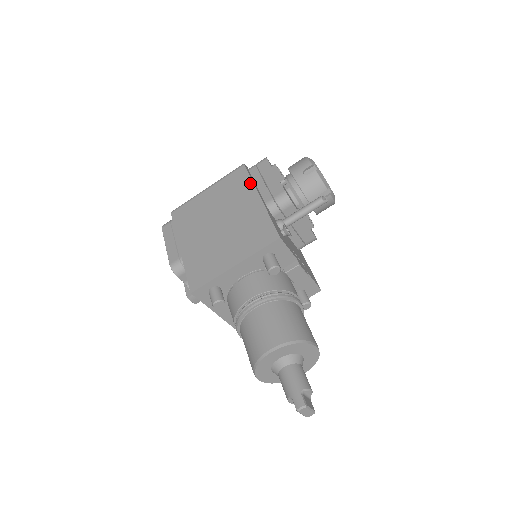
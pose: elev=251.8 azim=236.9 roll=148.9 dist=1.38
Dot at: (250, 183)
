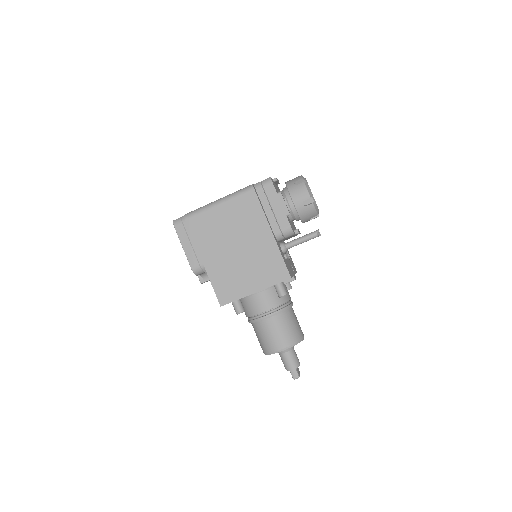
Dot at: (262, 214)
